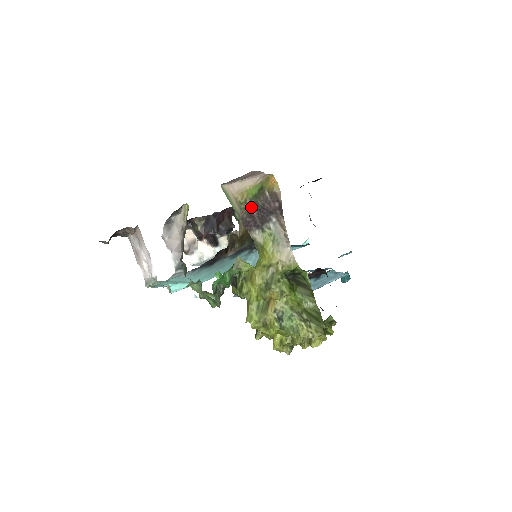
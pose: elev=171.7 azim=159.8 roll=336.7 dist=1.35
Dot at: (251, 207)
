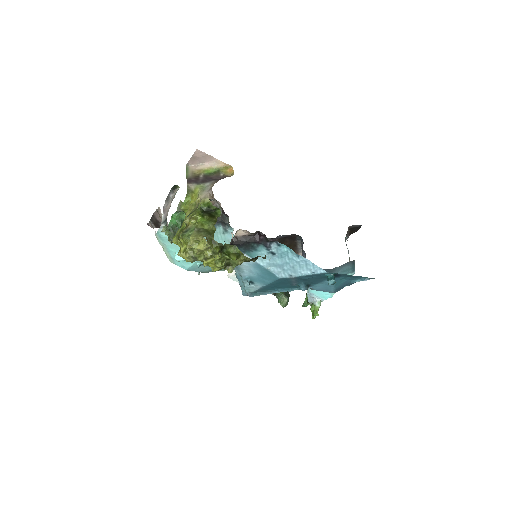
Dot at: (201, 176)
